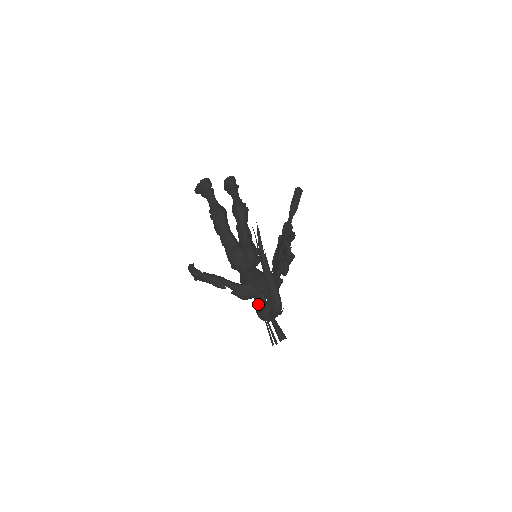
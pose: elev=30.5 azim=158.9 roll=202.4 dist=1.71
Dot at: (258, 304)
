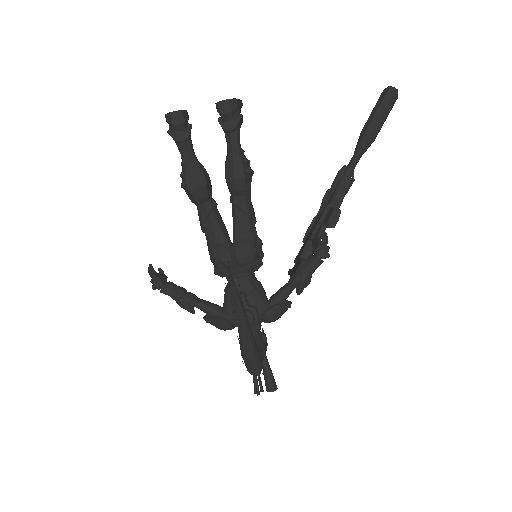
Dot at: occluded
